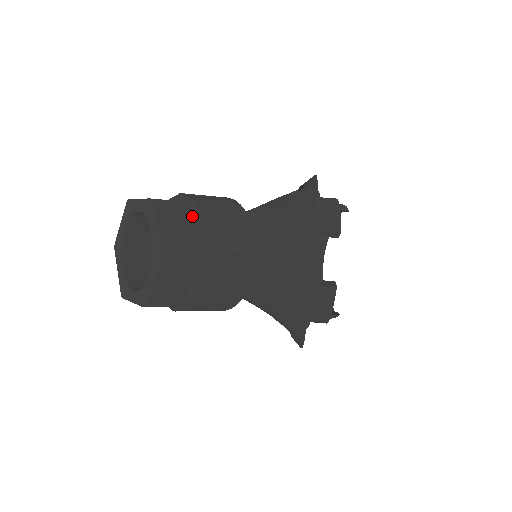
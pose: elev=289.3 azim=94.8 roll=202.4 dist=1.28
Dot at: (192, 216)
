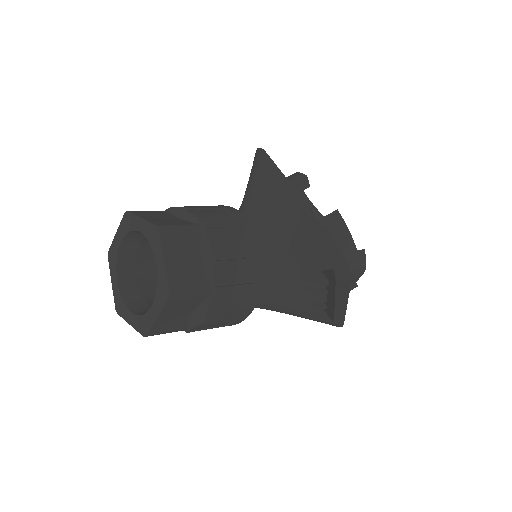
Dot at: (170, 214)
